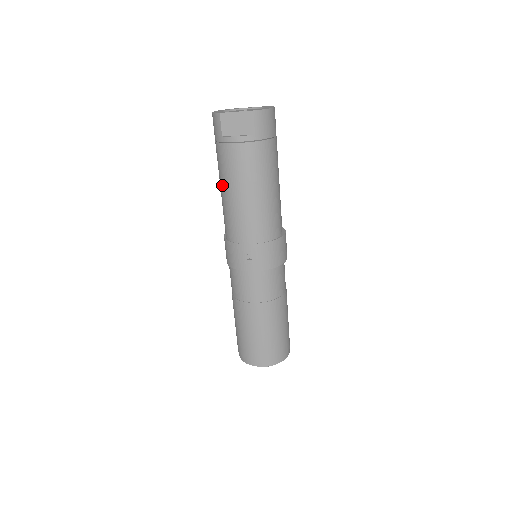
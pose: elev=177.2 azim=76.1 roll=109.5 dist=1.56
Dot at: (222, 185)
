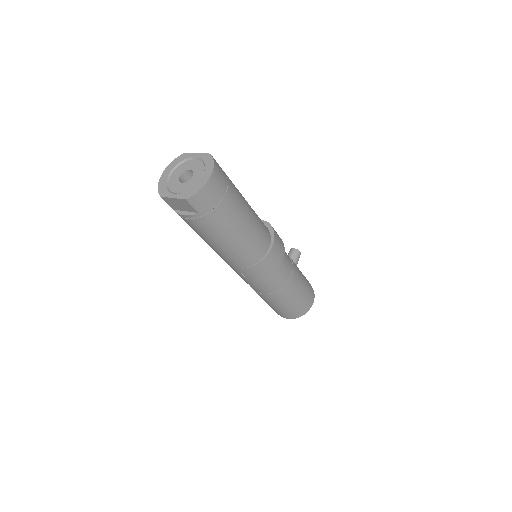
Dot at: occluded
